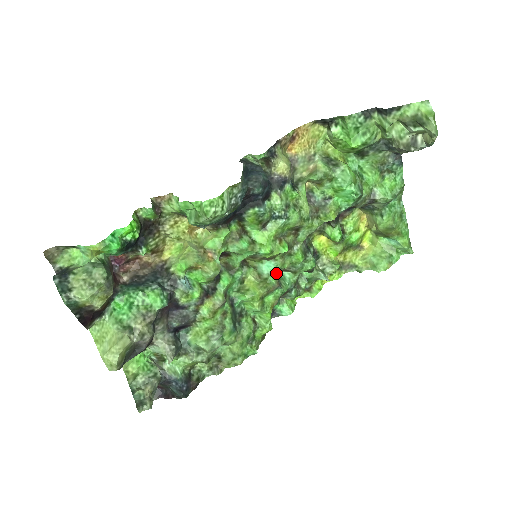
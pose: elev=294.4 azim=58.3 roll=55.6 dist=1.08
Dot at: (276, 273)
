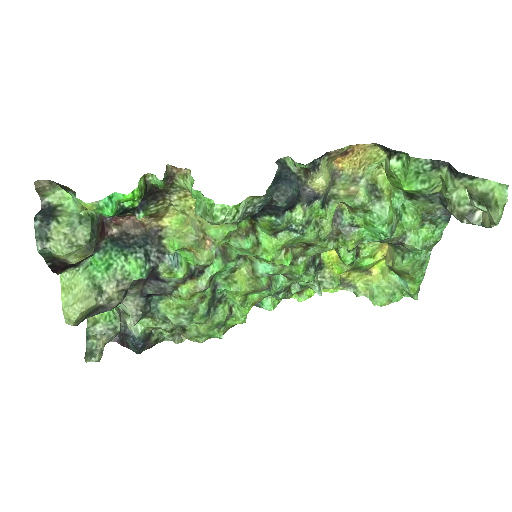
Dot at: (270, 275)
